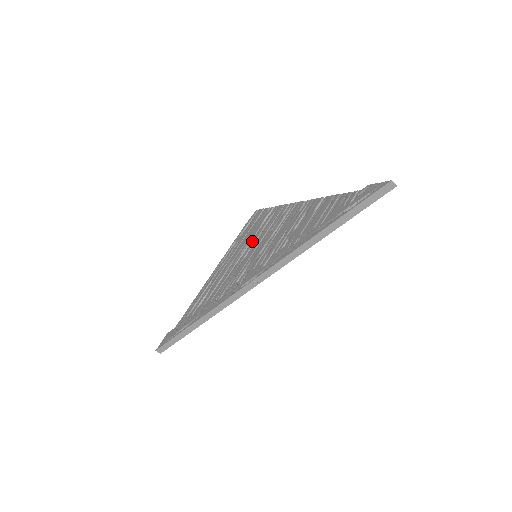
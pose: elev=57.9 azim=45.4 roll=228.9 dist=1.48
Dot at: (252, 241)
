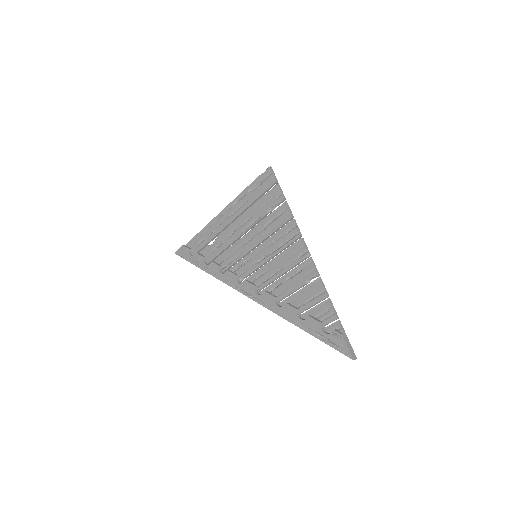
Dot at: (257, 227)
